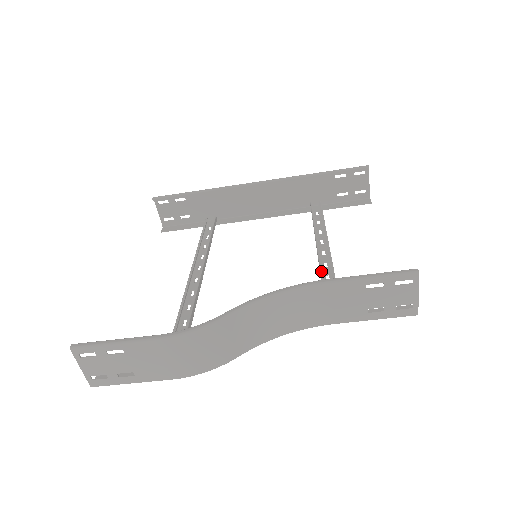
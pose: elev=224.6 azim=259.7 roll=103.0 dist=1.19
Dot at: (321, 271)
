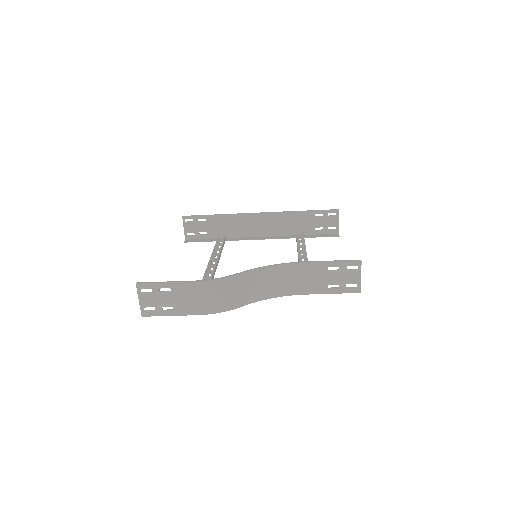
Dot at: occluded
